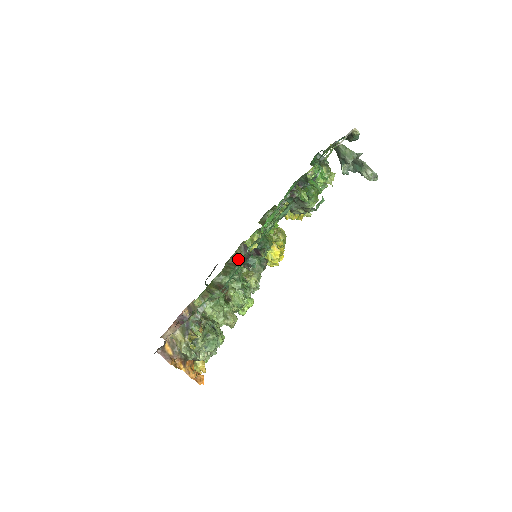
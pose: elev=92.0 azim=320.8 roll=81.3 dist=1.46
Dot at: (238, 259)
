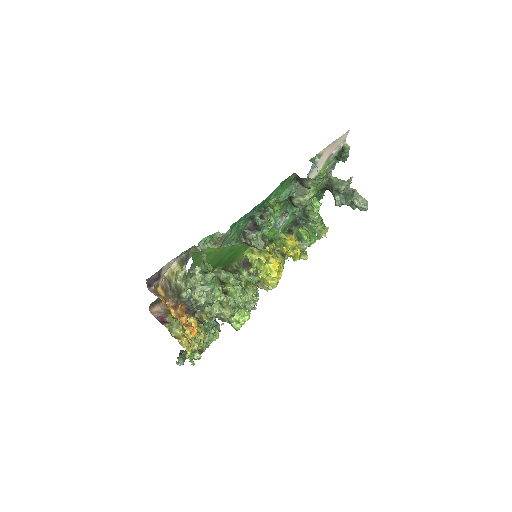
Dot at: (237, 270)
